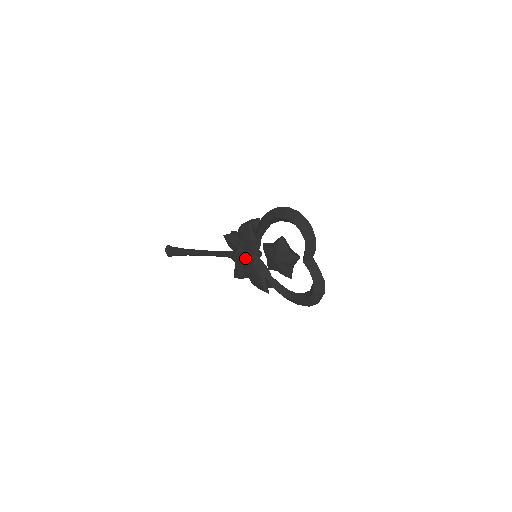
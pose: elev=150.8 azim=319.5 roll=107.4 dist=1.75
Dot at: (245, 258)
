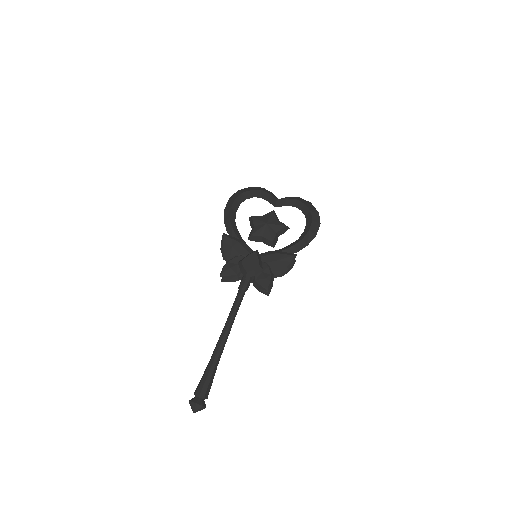
Dot at: (252, 255)
